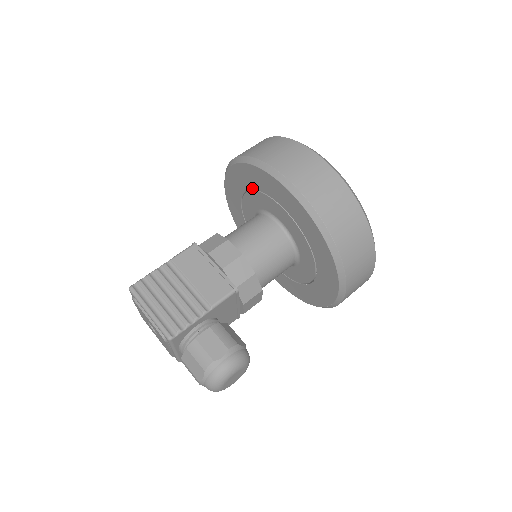
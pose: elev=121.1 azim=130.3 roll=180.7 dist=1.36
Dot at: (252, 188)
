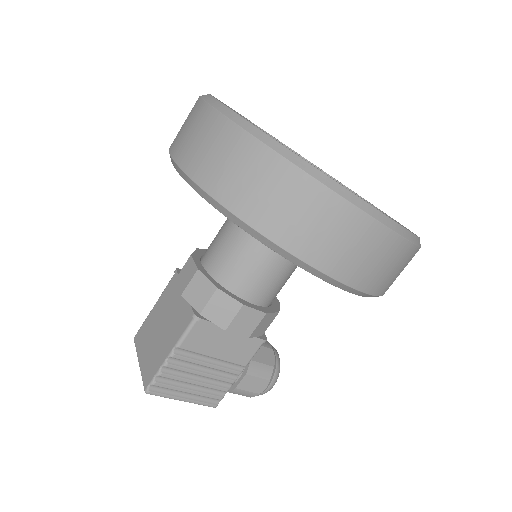
Dot at: occluded
